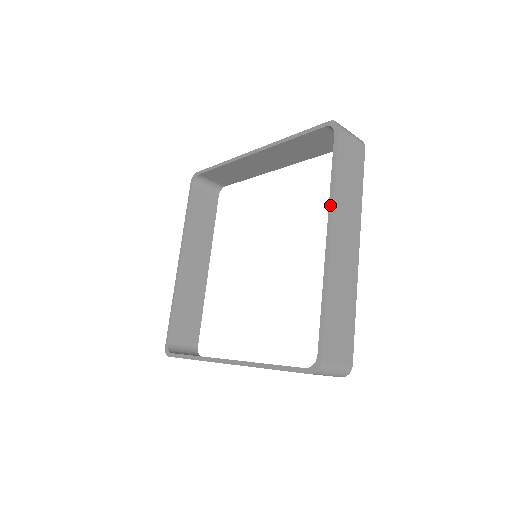
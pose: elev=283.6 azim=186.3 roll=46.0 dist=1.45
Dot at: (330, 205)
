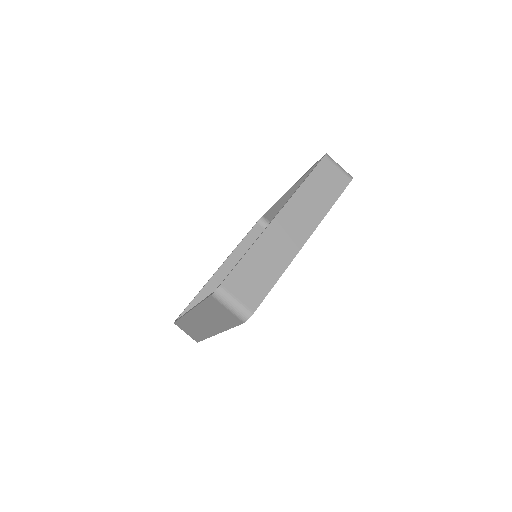
Dot at: (290, 197)
